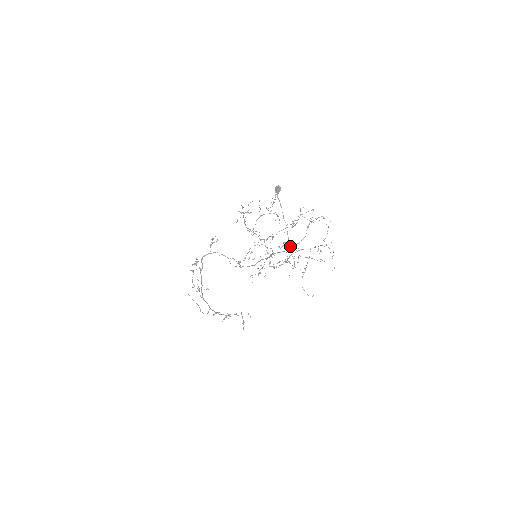
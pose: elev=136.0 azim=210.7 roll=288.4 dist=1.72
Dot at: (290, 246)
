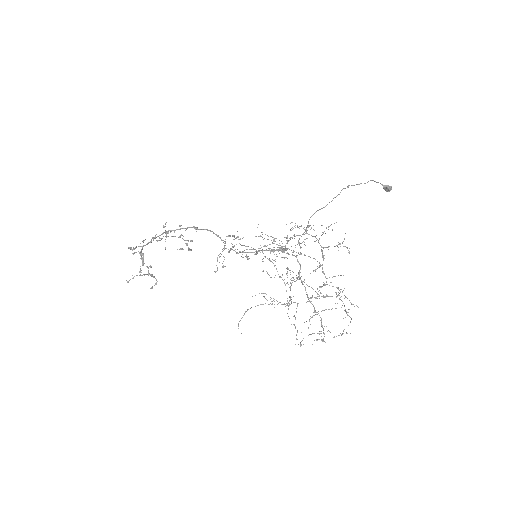
Dot at: occluded
